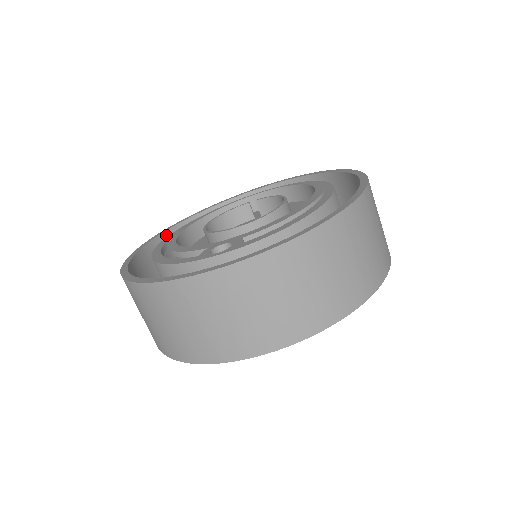
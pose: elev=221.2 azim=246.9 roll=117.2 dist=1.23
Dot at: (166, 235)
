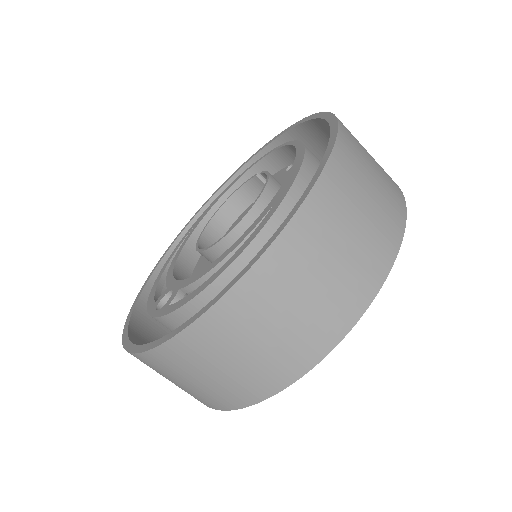
Dot at: occluded
